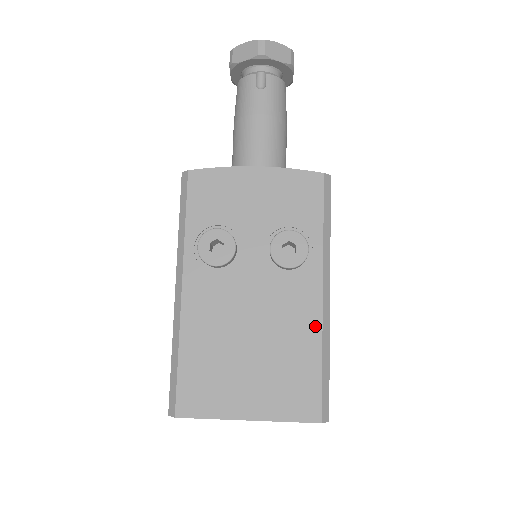
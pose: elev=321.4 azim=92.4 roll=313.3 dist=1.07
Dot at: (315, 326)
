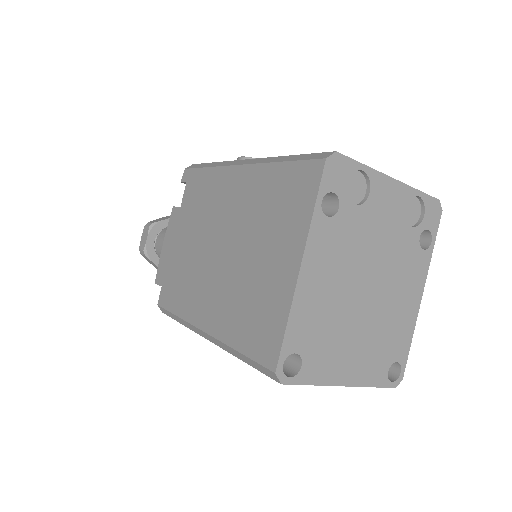
Dot at: occluded
